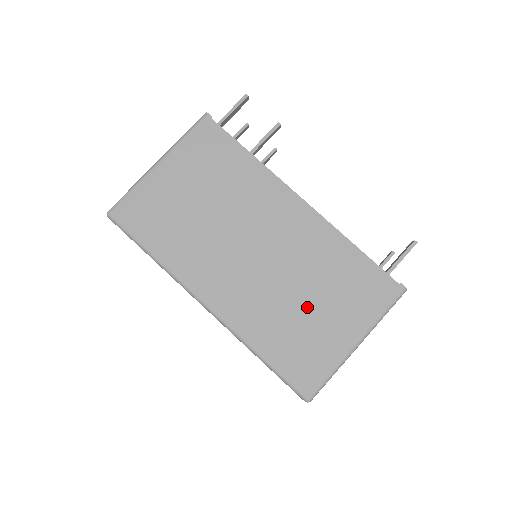
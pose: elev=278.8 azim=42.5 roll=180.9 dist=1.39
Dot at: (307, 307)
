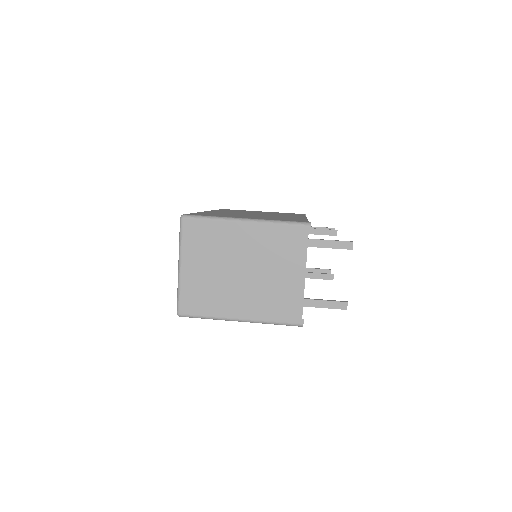
Dot at: occluded
